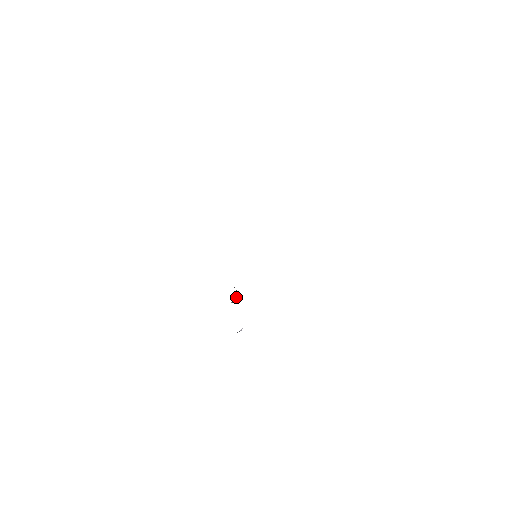
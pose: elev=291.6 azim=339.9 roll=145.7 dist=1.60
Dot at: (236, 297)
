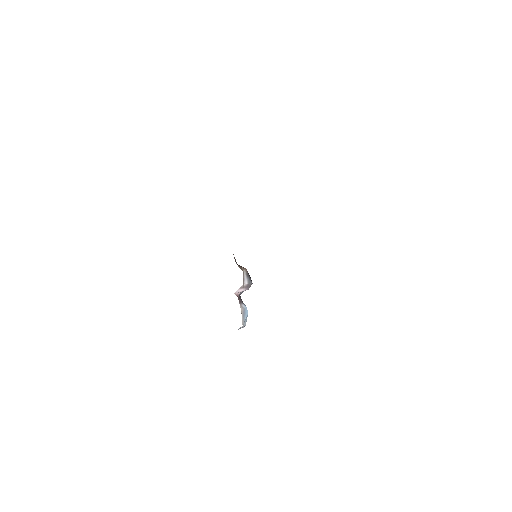
Dot at: (246, 288)
